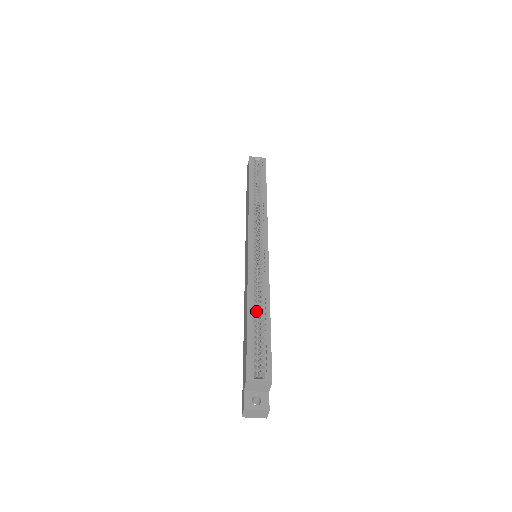
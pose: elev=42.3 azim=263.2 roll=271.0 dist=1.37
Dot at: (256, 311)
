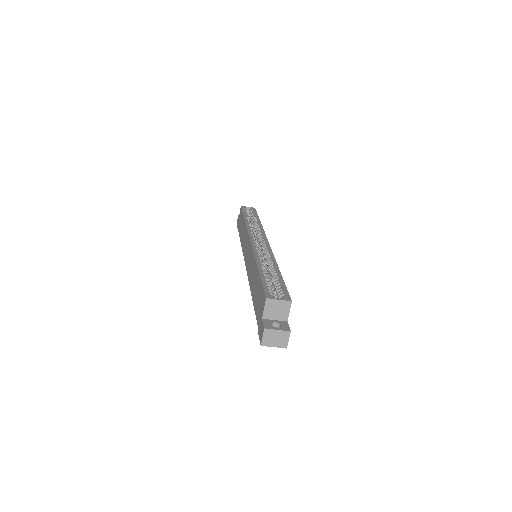
Dot at: occluded
